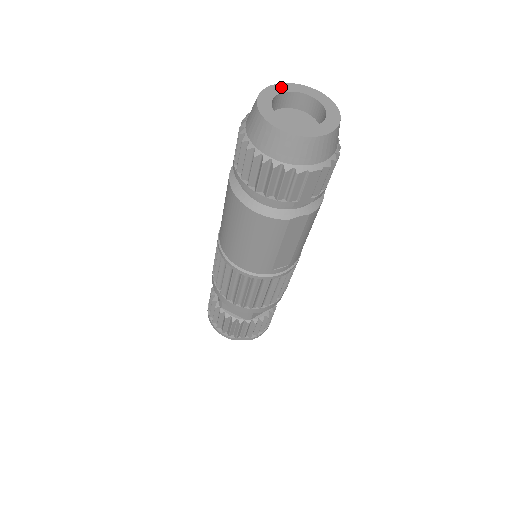
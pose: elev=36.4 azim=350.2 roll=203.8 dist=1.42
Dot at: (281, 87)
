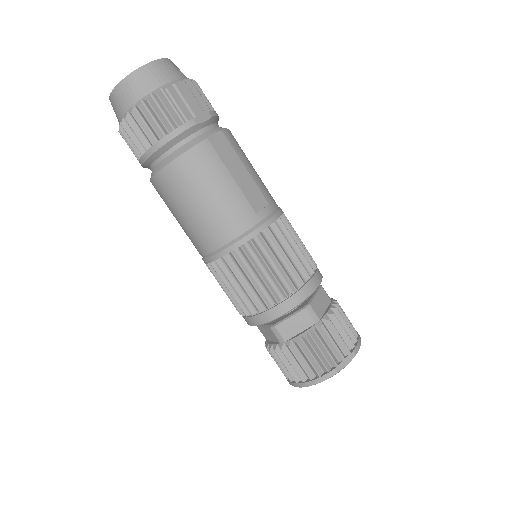
Dot at: occluded
